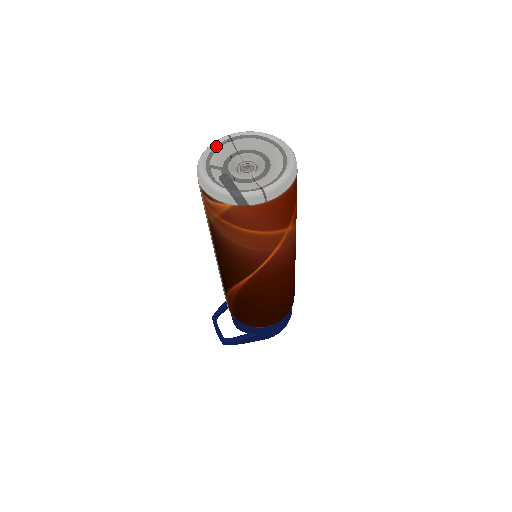
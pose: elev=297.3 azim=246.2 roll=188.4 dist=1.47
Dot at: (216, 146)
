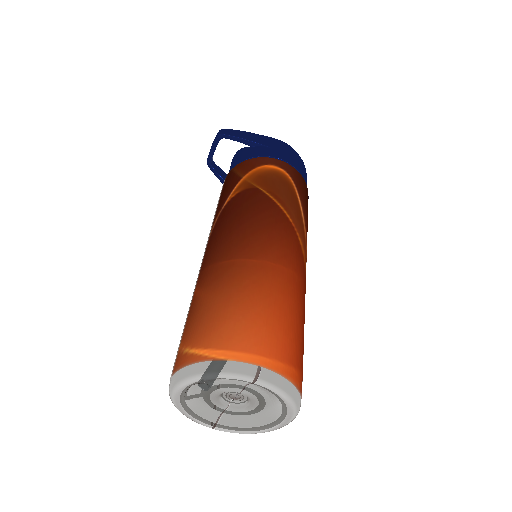
Dot at: (226, 379)
